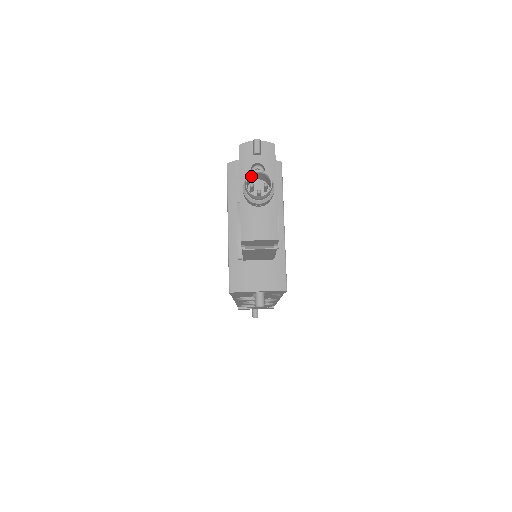
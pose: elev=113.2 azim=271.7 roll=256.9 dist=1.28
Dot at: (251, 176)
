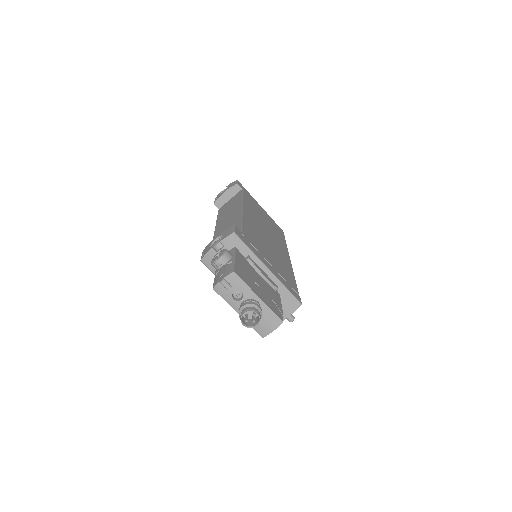
Dot at: (241, 316)
